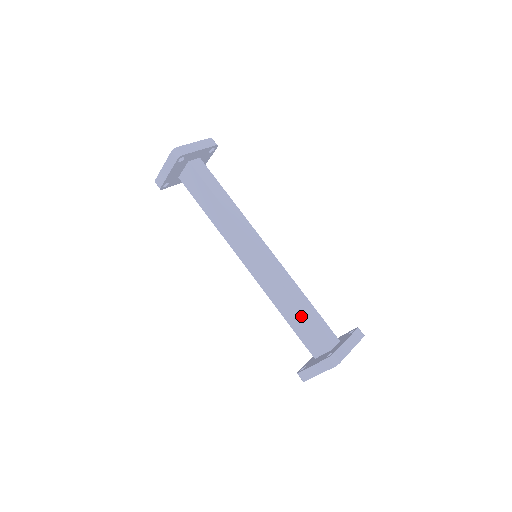
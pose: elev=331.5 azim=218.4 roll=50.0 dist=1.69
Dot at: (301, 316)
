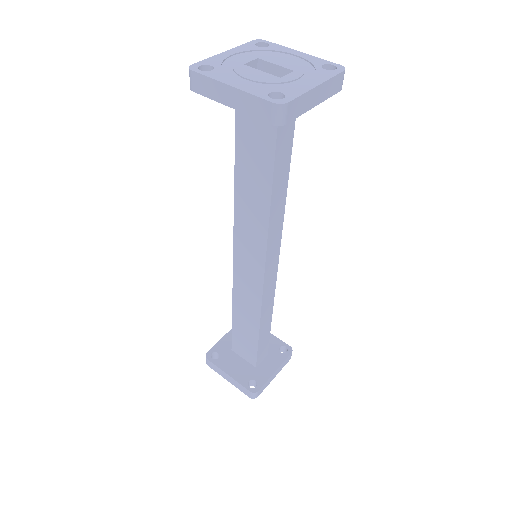
Dot at: (253, 334)
